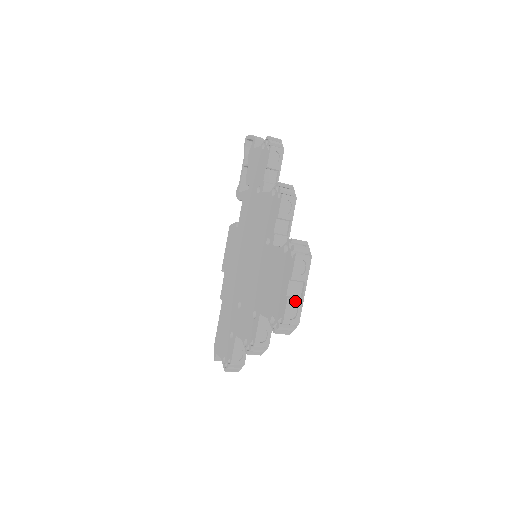
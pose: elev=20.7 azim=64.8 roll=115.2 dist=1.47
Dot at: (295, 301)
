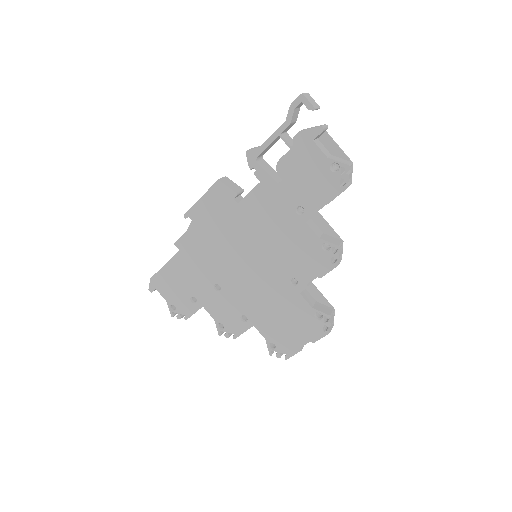
Dot at: occluded
